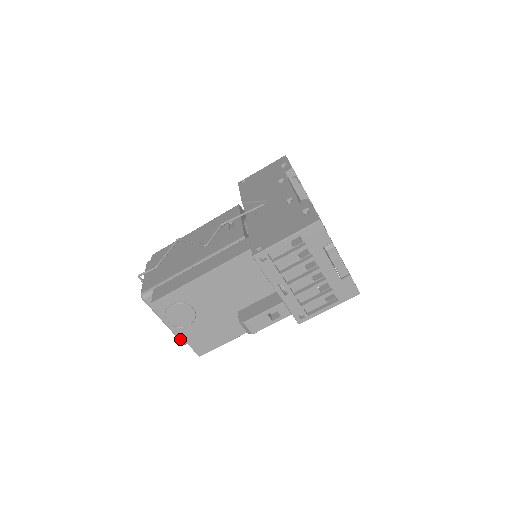
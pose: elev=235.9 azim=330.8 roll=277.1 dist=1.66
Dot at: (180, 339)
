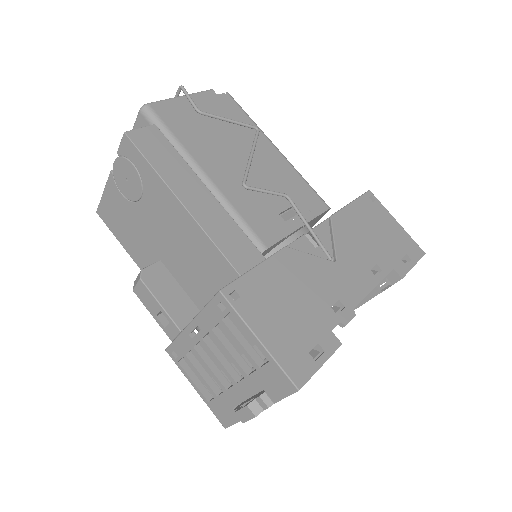
Dot at: occluded
